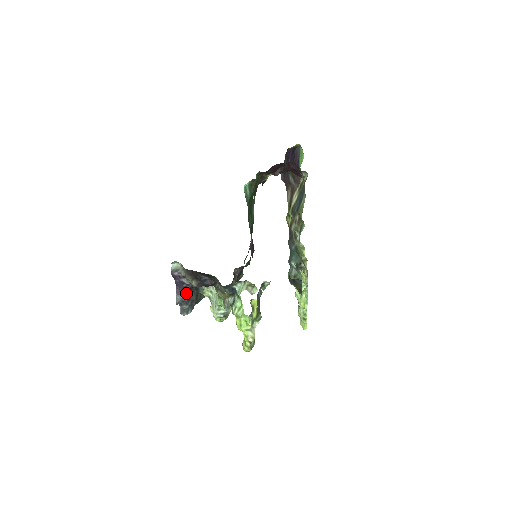
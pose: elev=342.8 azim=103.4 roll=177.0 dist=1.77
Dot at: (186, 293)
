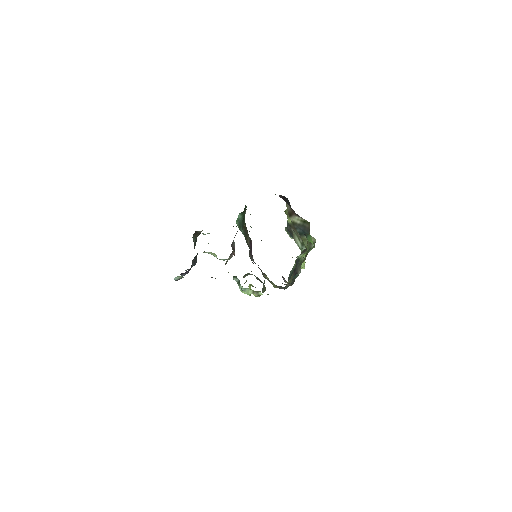
Dot at: (189, 270)
